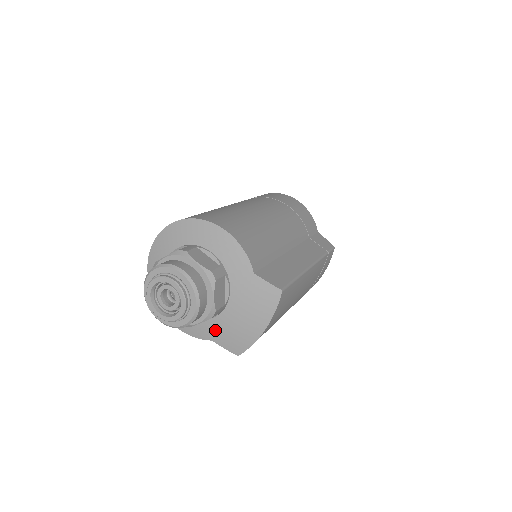
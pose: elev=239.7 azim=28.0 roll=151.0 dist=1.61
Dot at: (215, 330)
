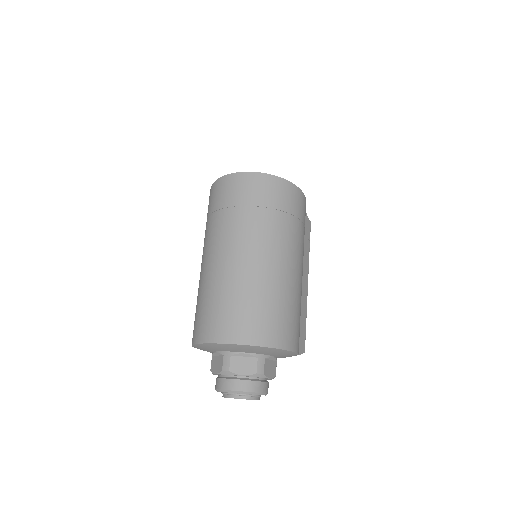
Dot at: occluded
